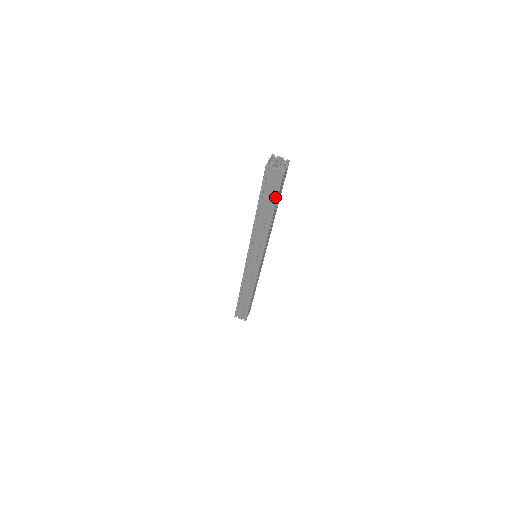
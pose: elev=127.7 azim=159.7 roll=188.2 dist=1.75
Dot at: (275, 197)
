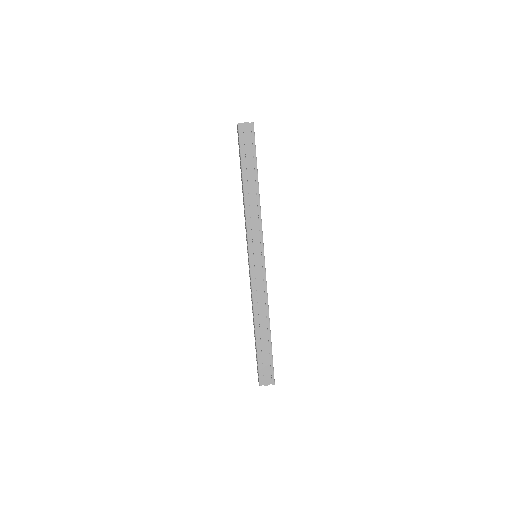
Dot at: (254, 153)
